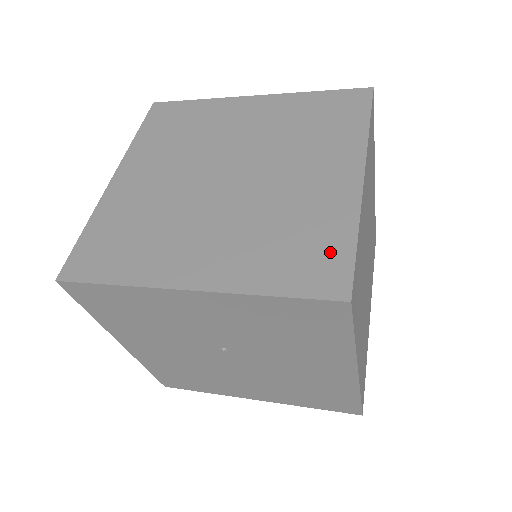
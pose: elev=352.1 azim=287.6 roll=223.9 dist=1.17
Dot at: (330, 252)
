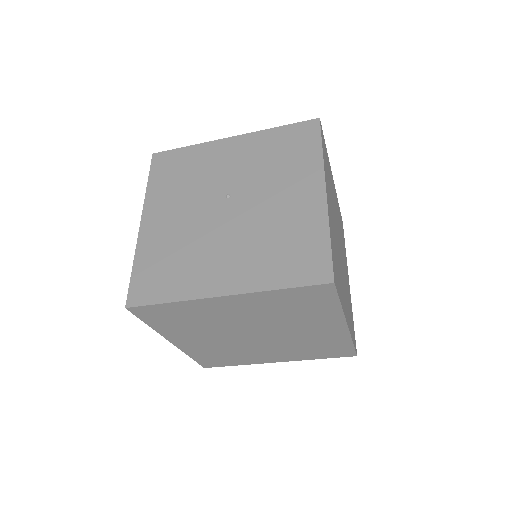
Dot at: occluded
